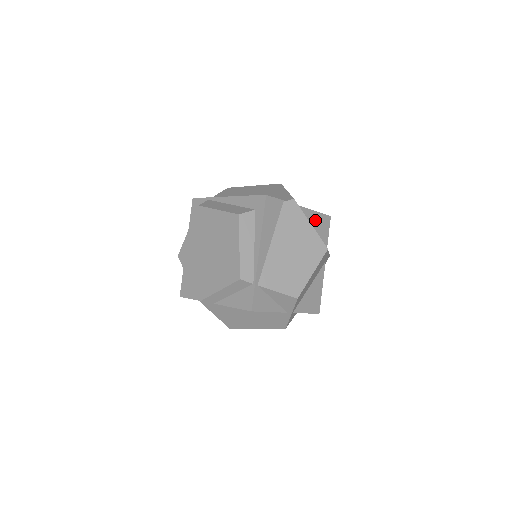
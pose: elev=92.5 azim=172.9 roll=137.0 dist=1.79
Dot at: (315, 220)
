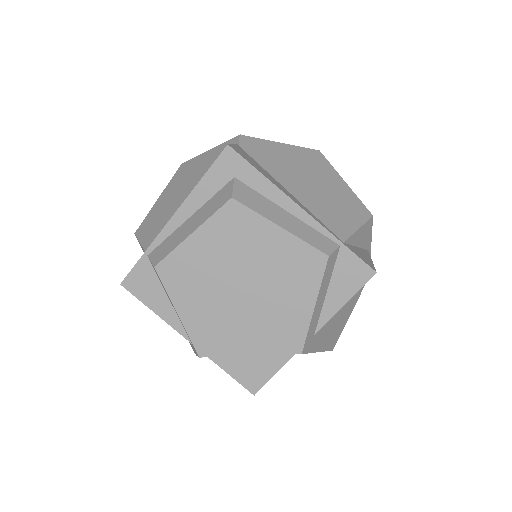
Dot at: occluded
